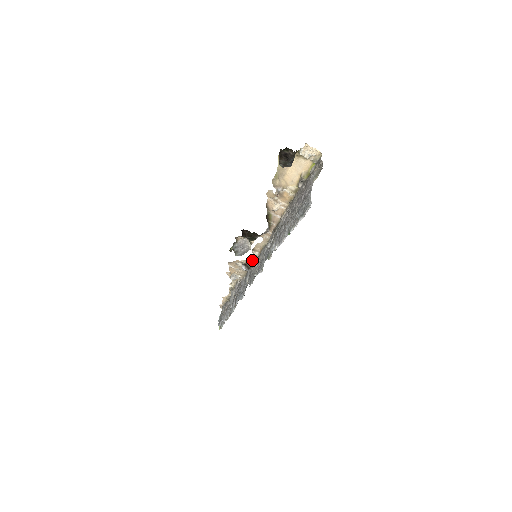
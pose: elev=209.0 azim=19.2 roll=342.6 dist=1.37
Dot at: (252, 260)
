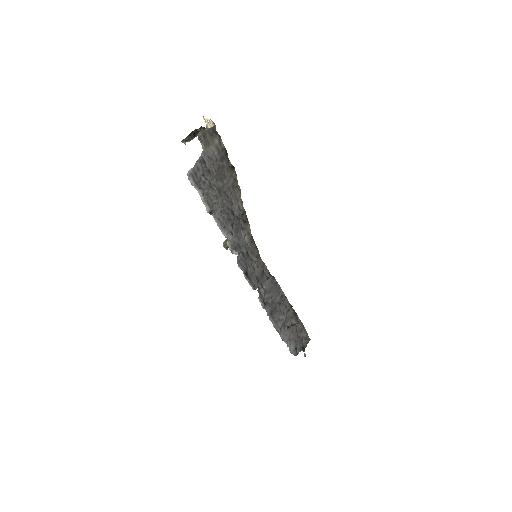
Dot at: (264, 263)
